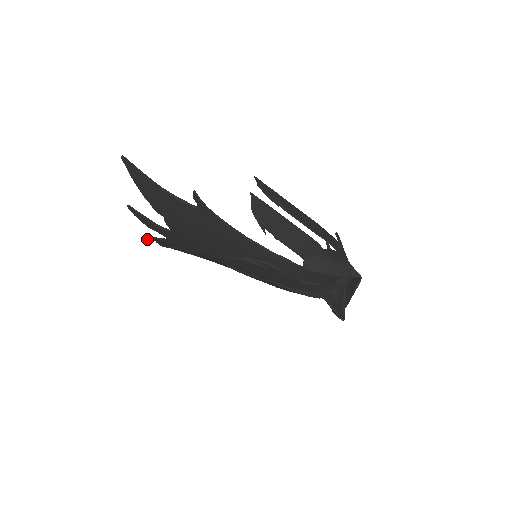
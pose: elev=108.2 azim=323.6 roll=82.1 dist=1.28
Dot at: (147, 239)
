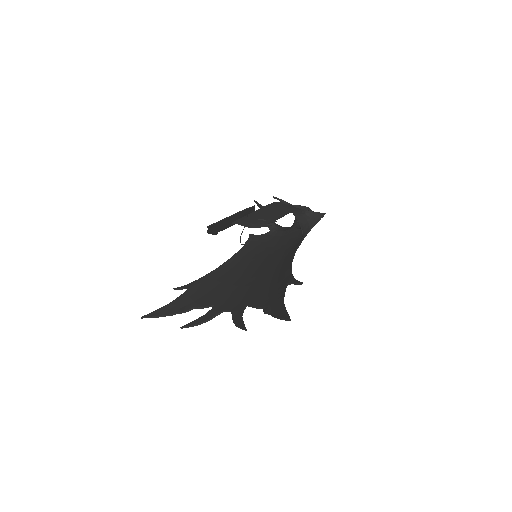
Dot at: (190, 326)
